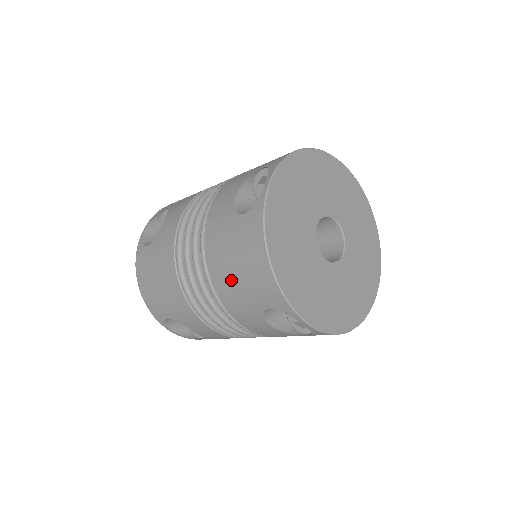
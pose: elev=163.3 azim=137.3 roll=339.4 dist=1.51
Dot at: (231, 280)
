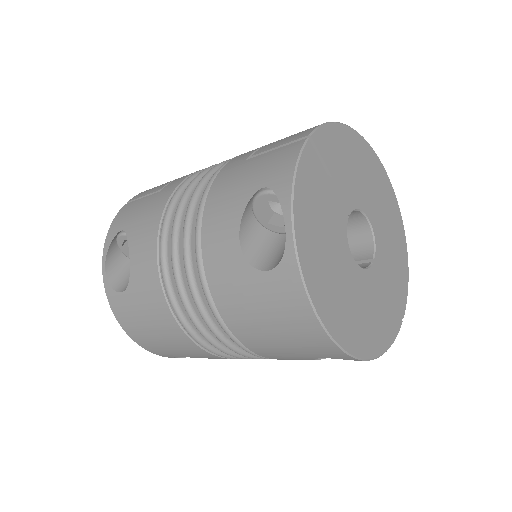
Dot at: (268, 340)
